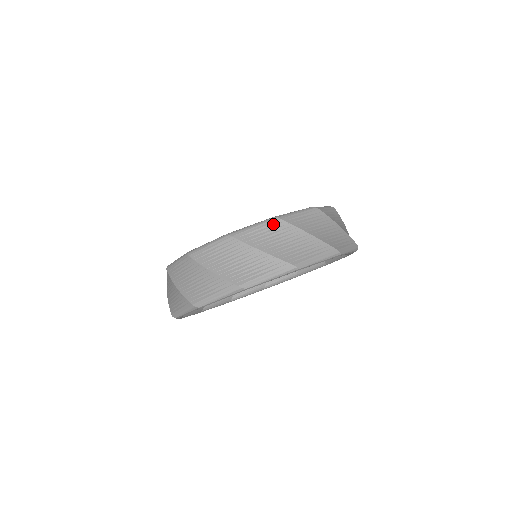
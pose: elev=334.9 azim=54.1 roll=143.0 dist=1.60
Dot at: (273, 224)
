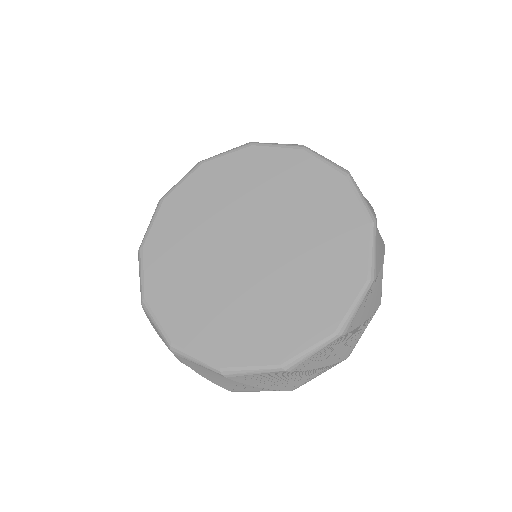
Dot at: (335, 342)
